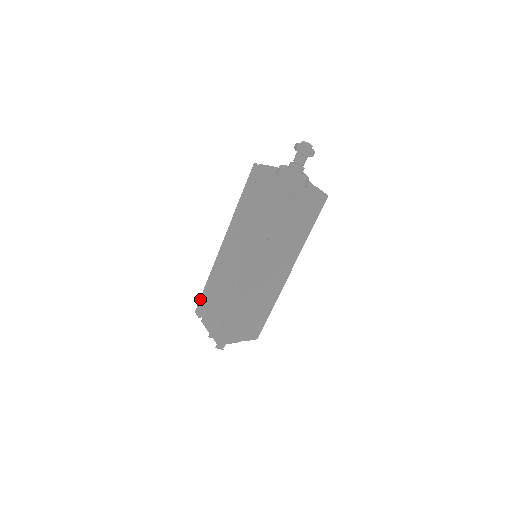
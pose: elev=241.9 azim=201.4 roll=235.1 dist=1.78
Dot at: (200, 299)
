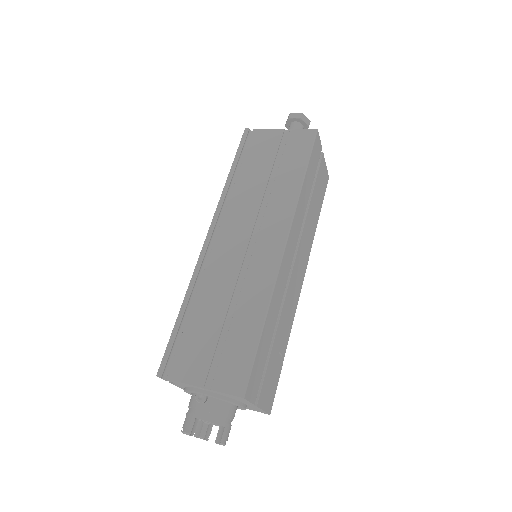
Dot at: occluded
